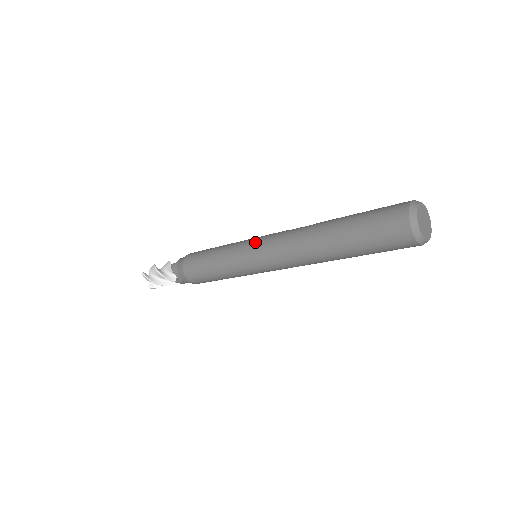
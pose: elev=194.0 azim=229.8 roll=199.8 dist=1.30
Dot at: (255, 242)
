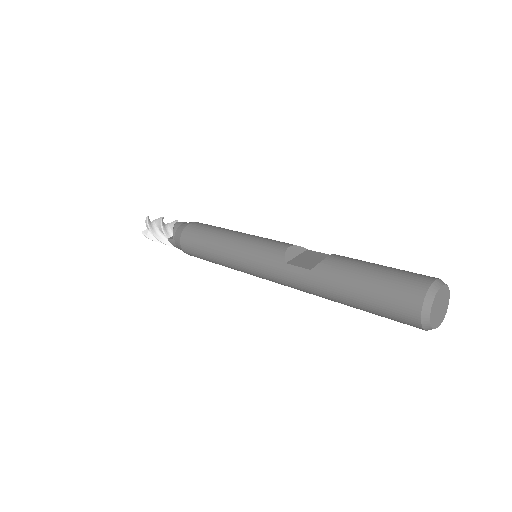
Dot at: (251, 264)
